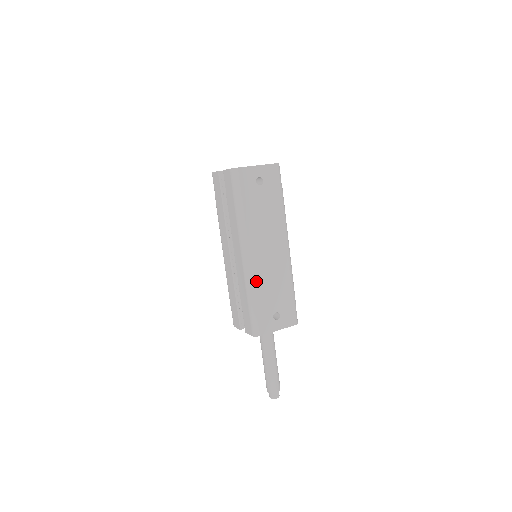
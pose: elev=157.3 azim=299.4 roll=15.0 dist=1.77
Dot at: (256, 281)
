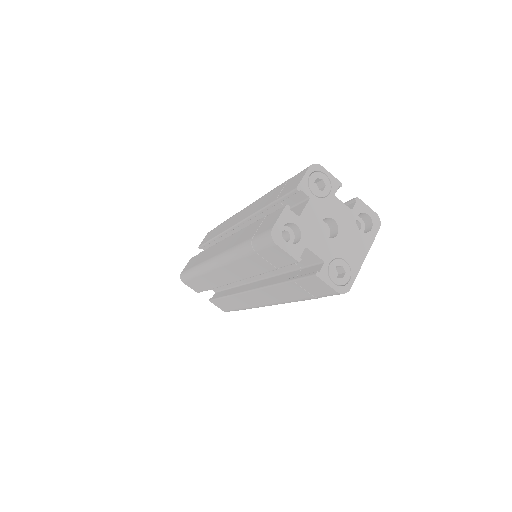
Dot at: occluded
